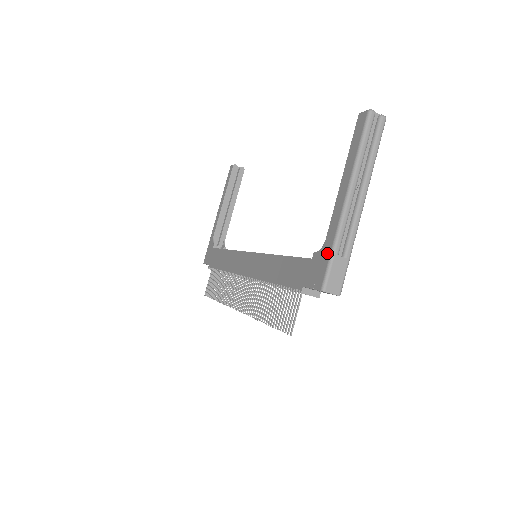
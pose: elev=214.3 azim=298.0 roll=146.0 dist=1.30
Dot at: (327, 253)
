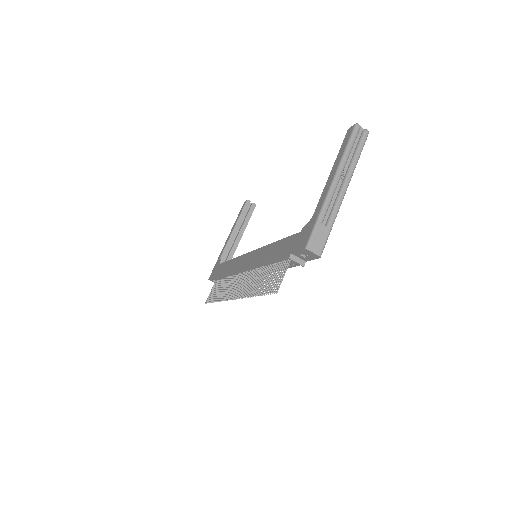
Dot at: (313, 222)
